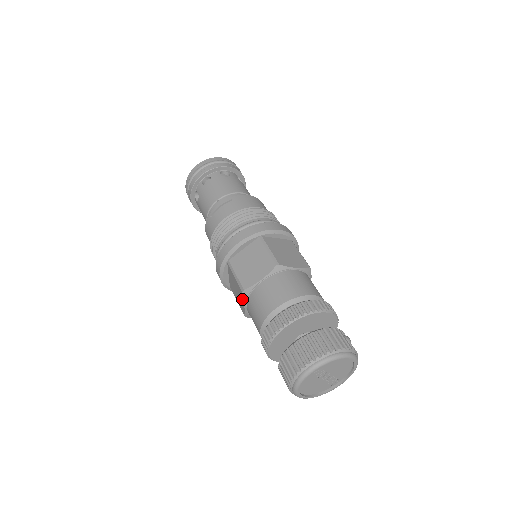
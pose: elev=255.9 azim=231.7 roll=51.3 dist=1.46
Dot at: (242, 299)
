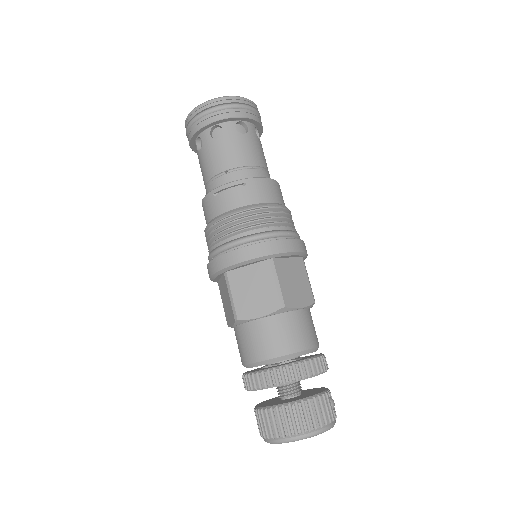
Dot at: (232, 320)
